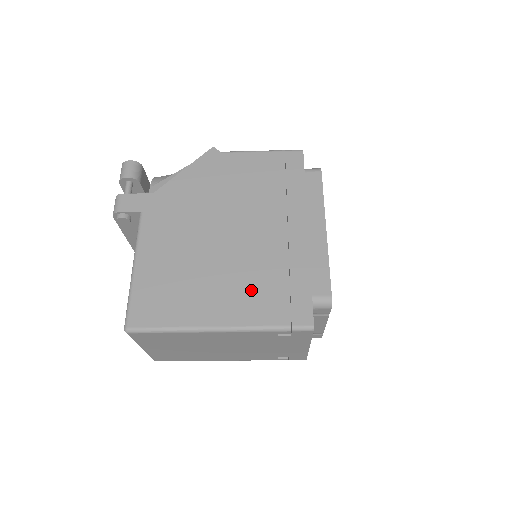
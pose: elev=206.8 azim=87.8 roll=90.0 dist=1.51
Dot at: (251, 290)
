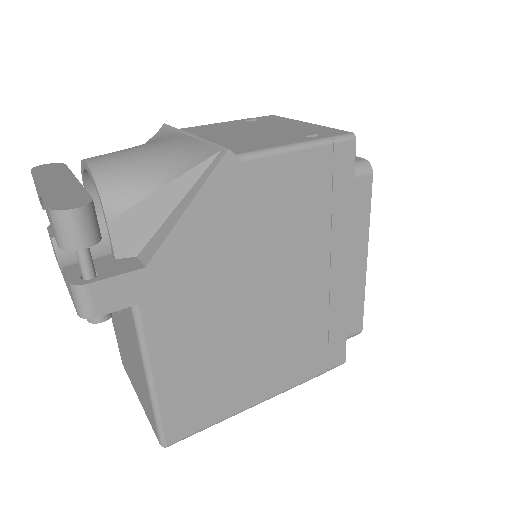
Dot at: (293, 354)
